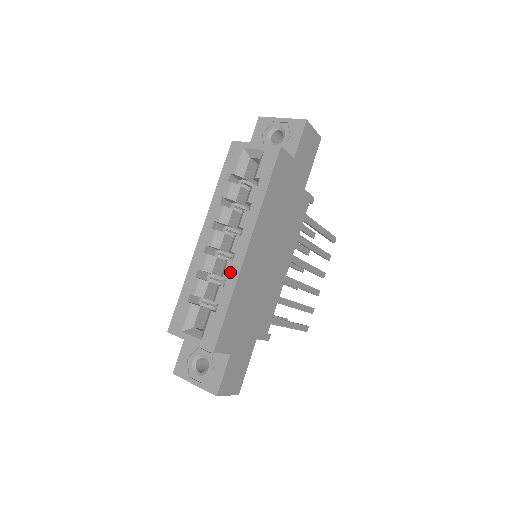
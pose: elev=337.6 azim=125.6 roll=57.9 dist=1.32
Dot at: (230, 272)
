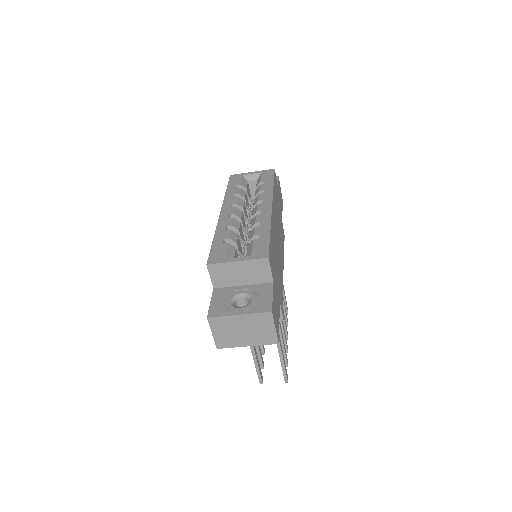
Dot at: (262, 219)
